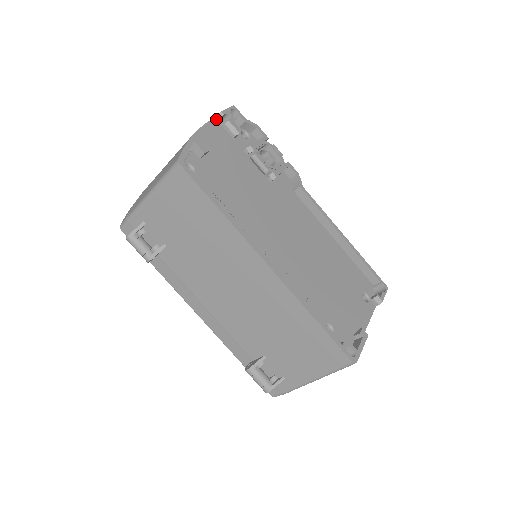
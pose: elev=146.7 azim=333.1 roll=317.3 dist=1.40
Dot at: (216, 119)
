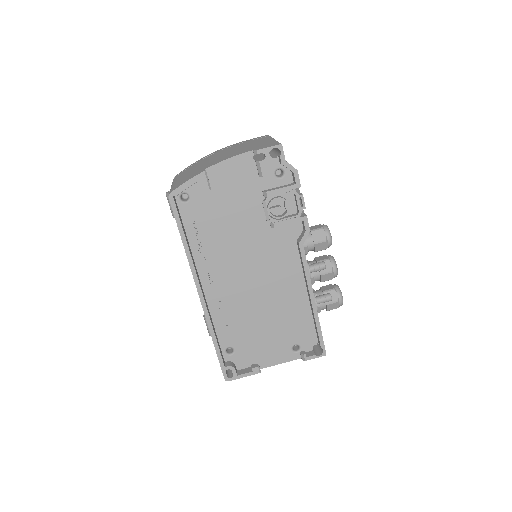
Dot at: (253, 152)
